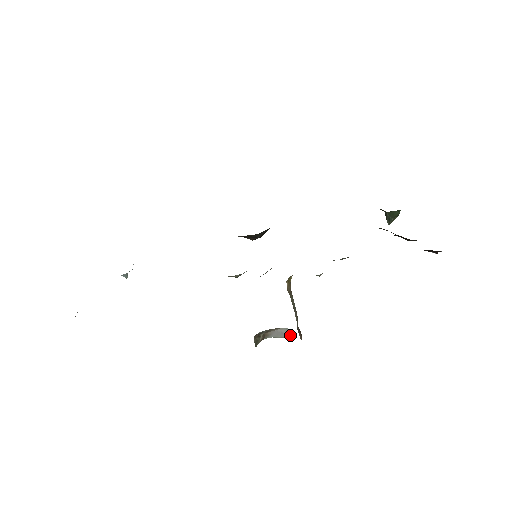
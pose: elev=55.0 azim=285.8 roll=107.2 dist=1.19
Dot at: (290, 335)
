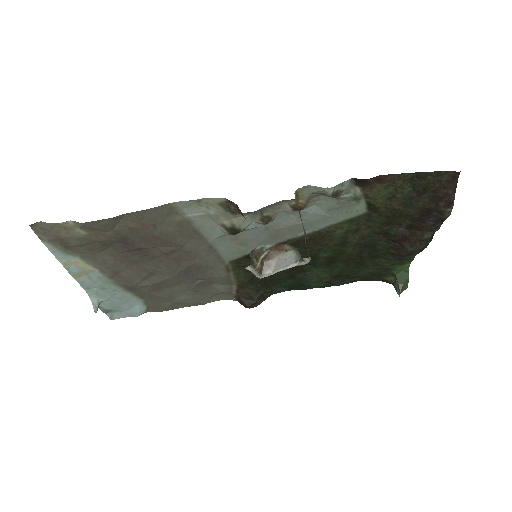
Dot at: (295, 258)
